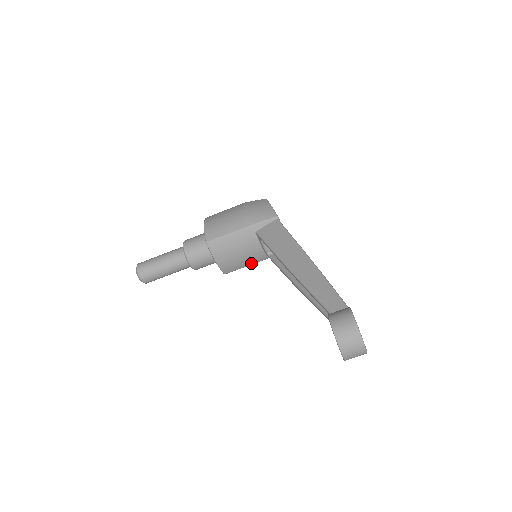
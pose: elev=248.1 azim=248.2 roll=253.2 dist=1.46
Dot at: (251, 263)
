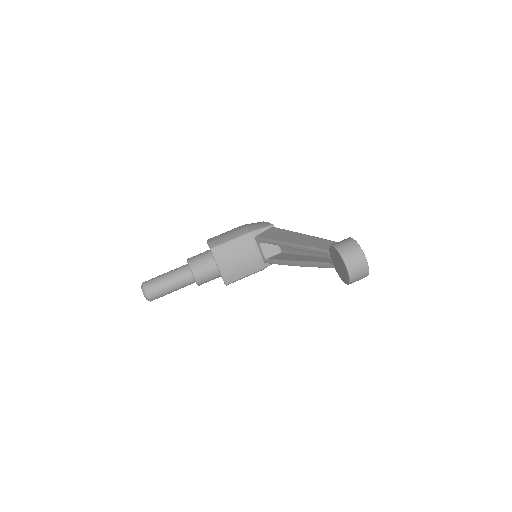
Dot at: (250, 272)
